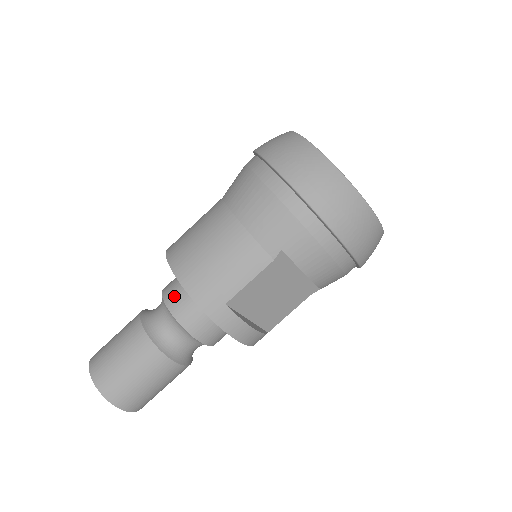
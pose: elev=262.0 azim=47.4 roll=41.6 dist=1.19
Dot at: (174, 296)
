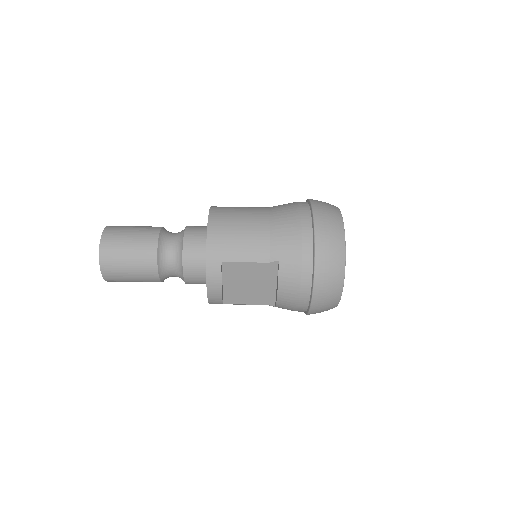
Dot at: (193, 234)
